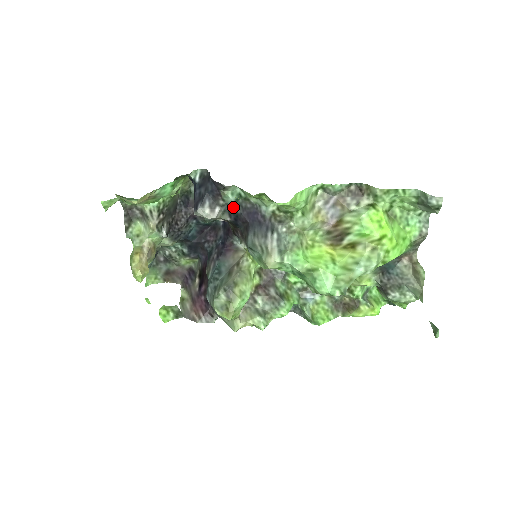
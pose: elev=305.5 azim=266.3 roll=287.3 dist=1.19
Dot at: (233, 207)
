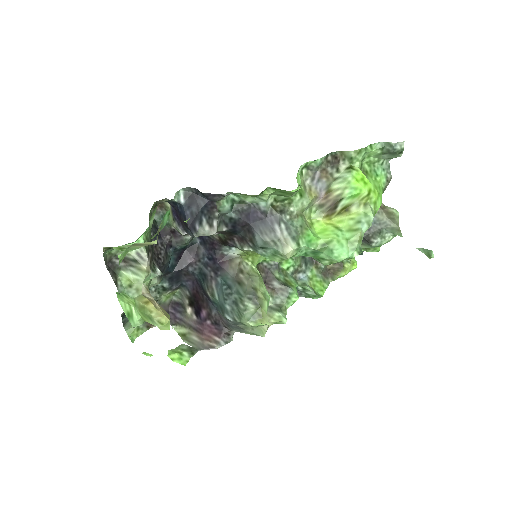
Dot at: (229, 215)
